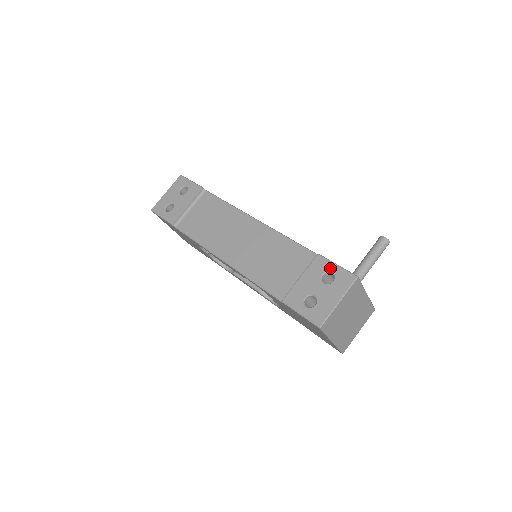
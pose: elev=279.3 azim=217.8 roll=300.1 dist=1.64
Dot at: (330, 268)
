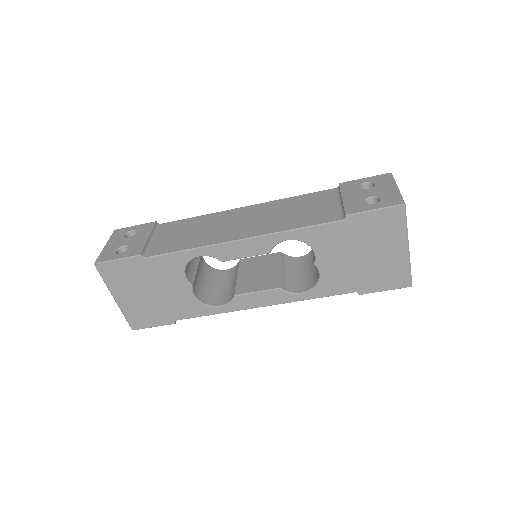
Dot at: (361, 181)
